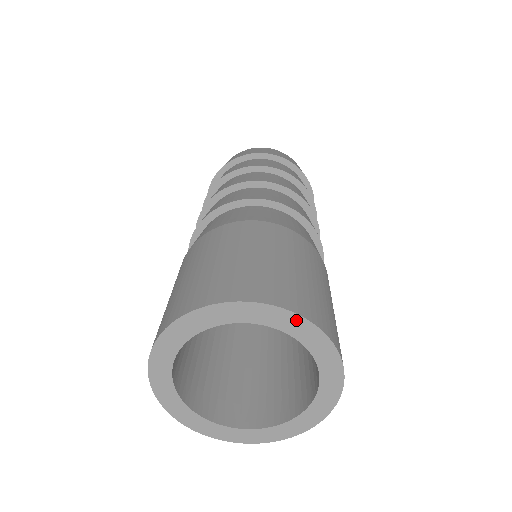
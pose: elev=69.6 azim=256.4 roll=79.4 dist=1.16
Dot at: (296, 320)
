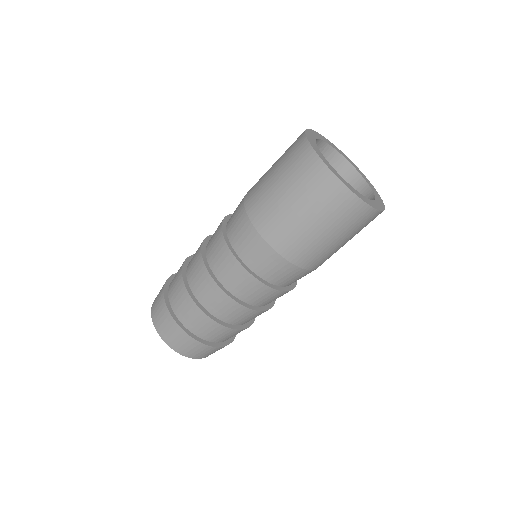
Dot at: (379, 196)
